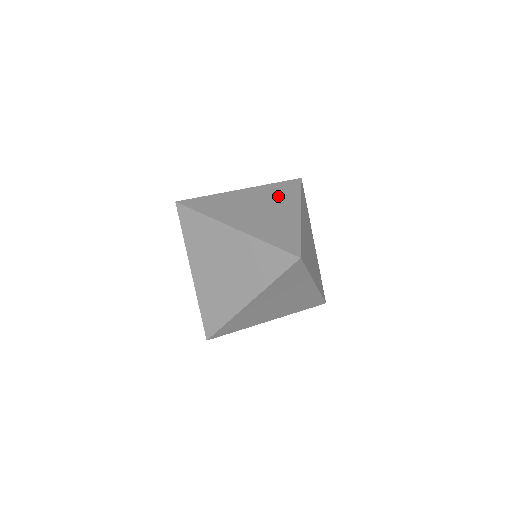
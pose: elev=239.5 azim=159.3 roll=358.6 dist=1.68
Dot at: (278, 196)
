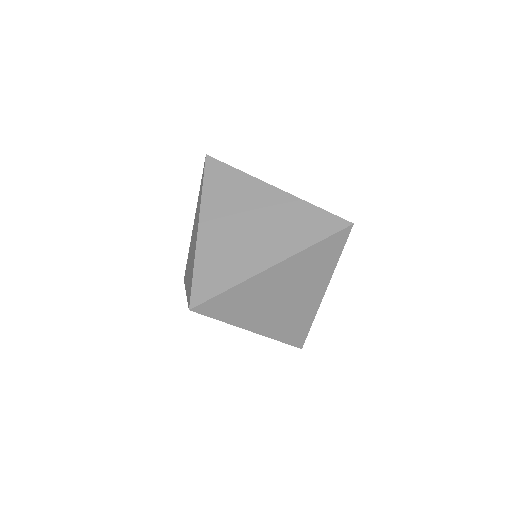
Dot at: (289, 226)
